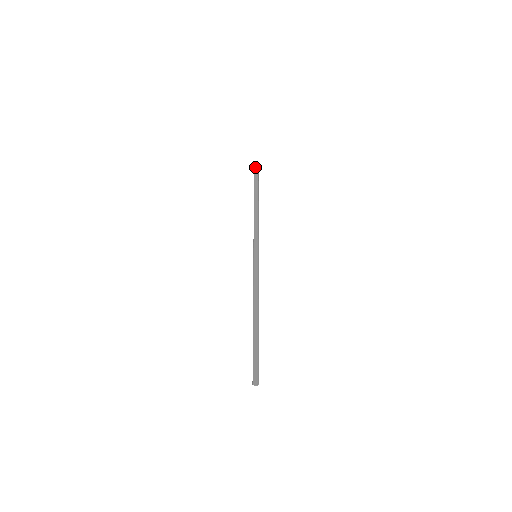
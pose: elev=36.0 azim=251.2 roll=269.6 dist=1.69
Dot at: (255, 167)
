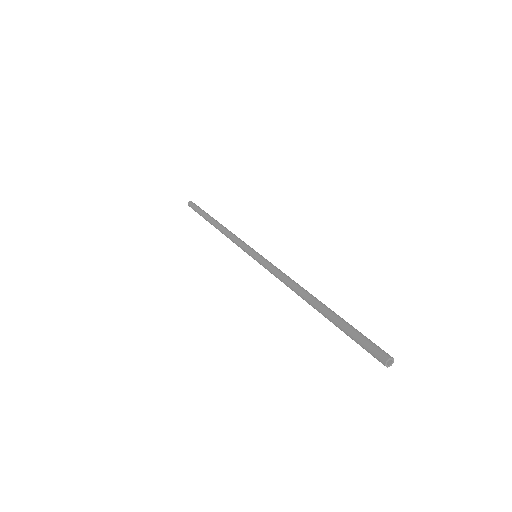
Dot at: occluded
